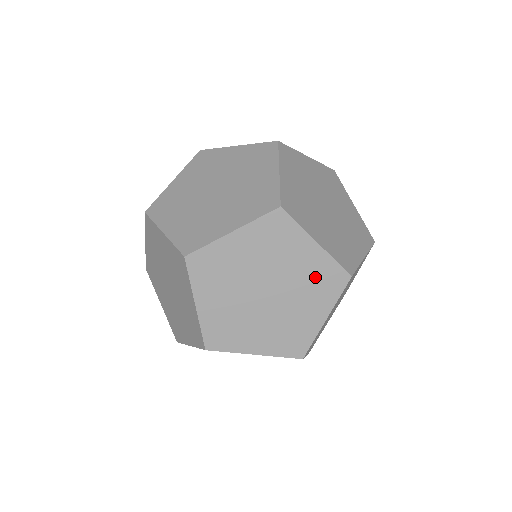
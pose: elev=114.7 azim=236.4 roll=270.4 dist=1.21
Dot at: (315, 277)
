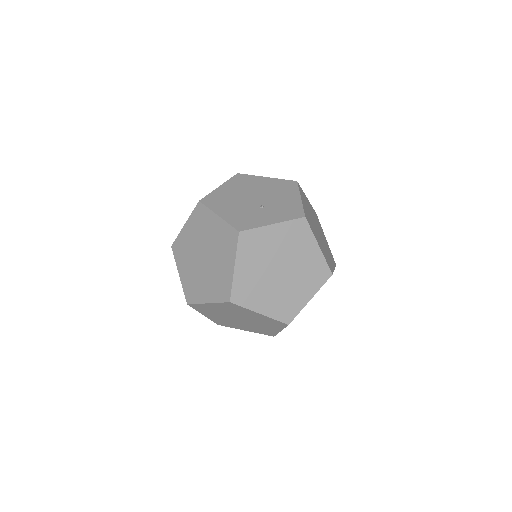
Dot at: (266, 321)
